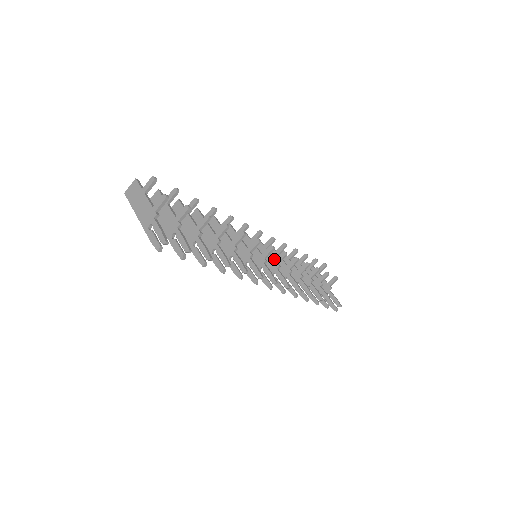
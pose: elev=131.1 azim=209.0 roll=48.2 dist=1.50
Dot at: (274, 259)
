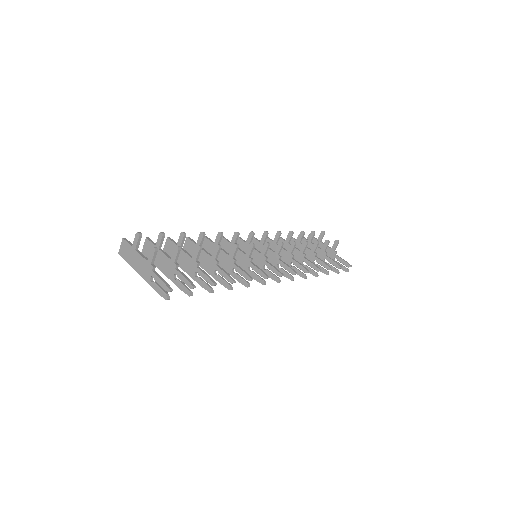
Dot at: (273, 251)
